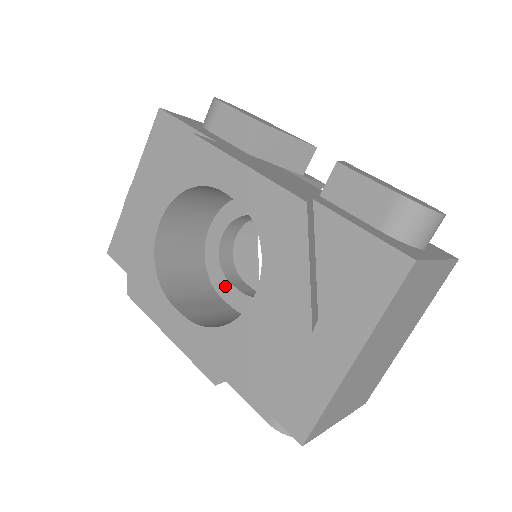
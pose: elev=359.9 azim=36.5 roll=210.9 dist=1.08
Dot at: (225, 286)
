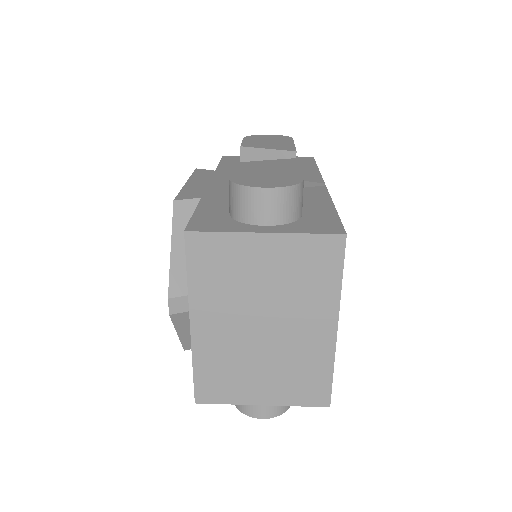
Dot at: occluded
